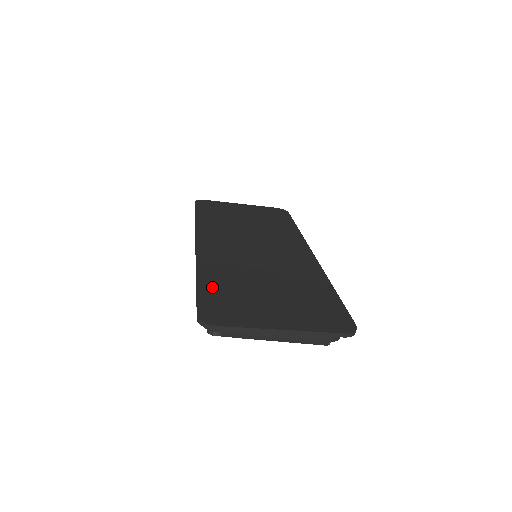
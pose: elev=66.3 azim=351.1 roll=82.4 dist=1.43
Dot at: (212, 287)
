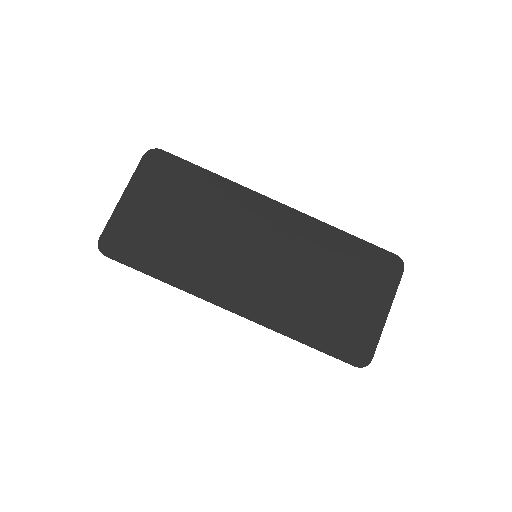
Dot at: (320, 337)
